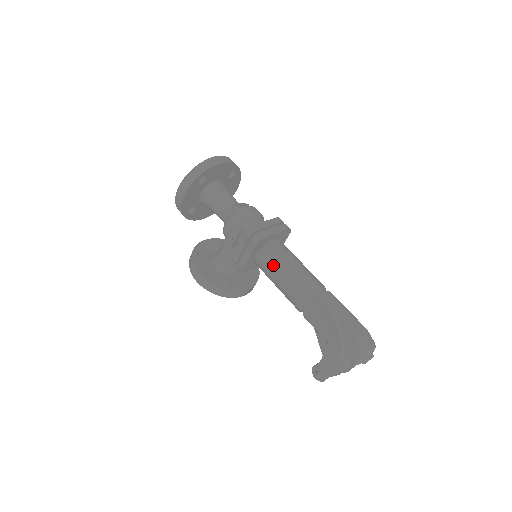
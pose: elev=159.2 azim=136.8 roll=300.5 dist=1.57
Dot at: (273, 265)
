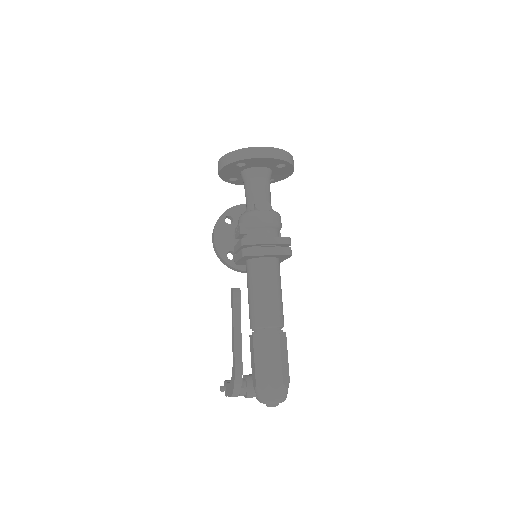
Dot at: (250, 280)
